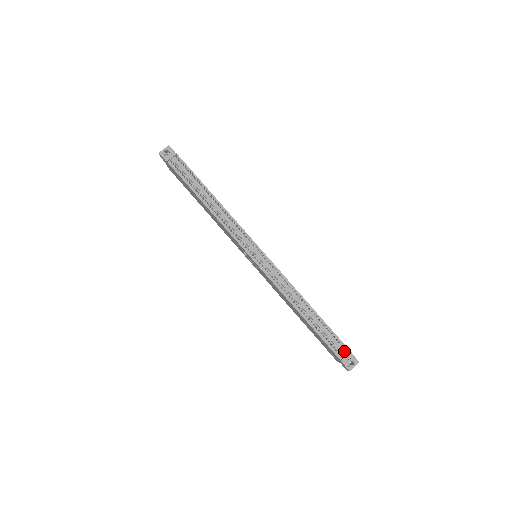
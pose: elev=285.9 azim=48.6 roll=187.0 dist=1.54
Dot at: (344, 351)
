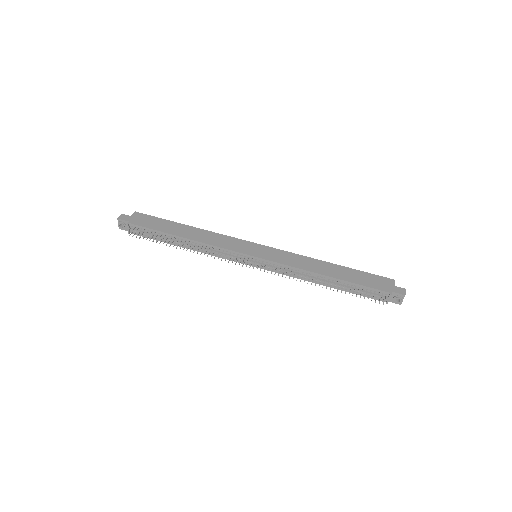
Dot at: (384, 295)
